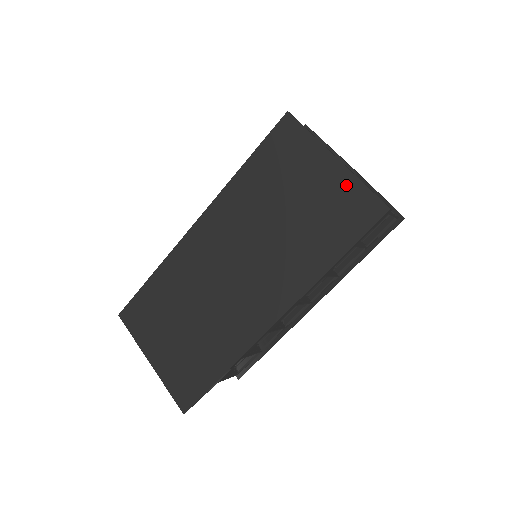
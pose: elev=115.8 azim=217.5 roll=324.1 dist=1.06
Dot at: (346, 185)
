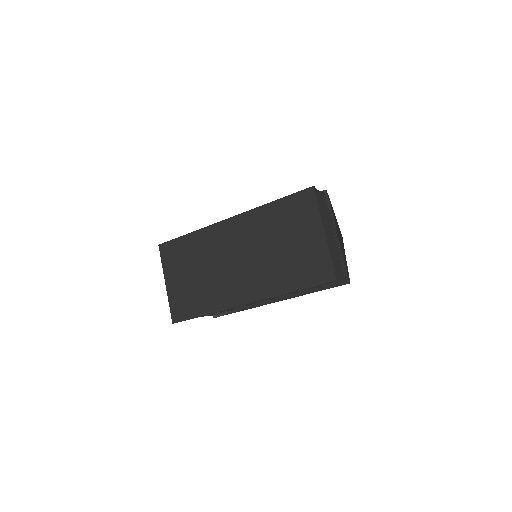
Dot at: (322, 252)
